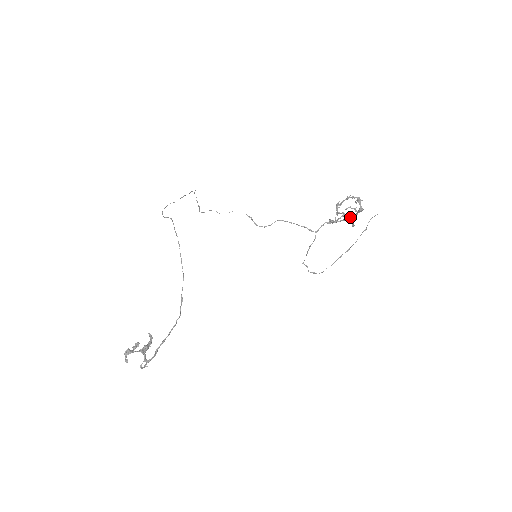
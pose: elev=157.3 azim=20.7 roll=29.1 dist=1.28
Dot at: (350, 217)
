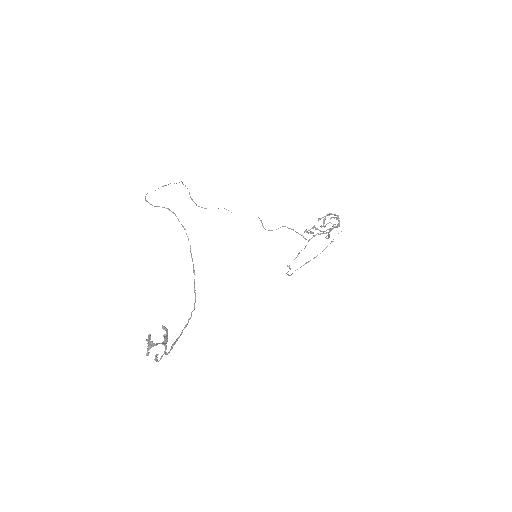
Dot at: (320, 230)
